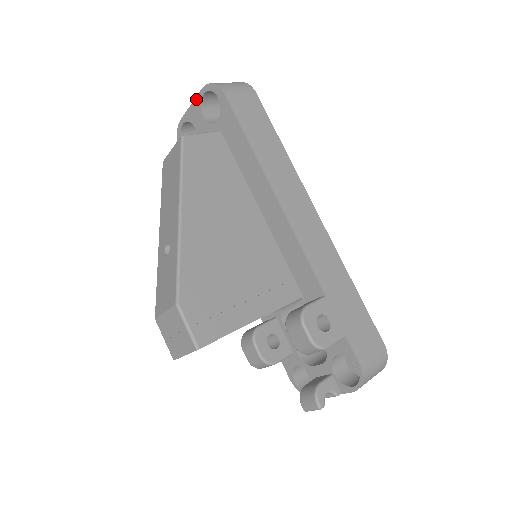
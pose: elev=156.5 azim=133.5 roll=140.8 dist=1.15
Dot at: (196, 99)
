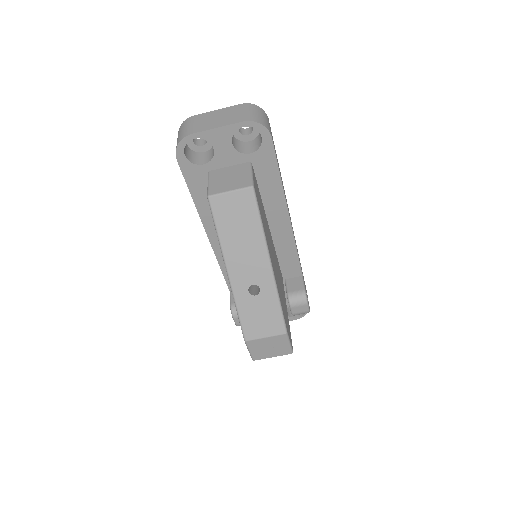
Dot at: (229, 126)
